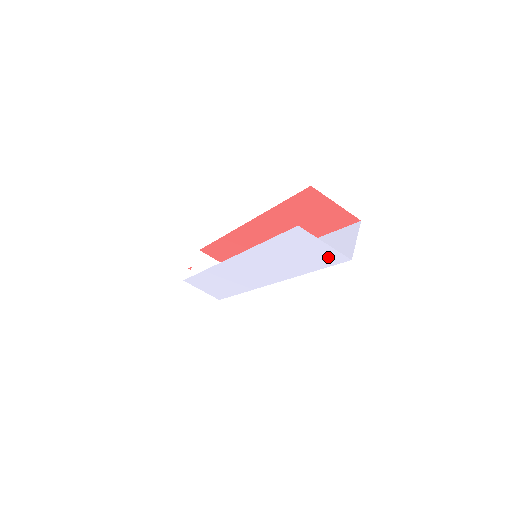
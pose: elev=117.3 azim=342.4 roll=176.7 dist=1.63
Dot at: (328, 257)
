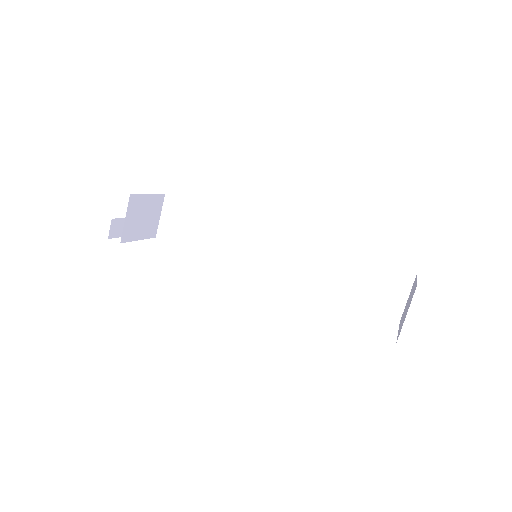
Dot at: occluded
